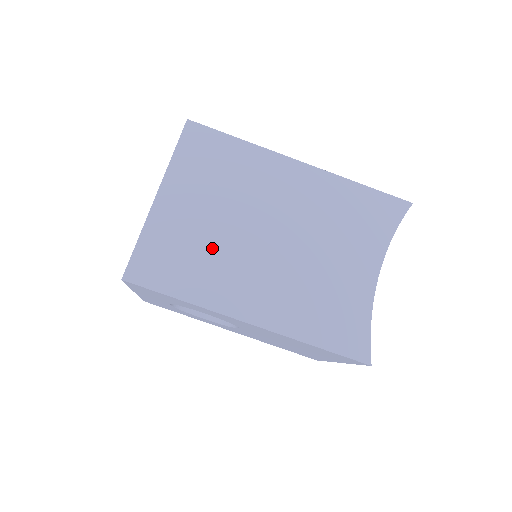
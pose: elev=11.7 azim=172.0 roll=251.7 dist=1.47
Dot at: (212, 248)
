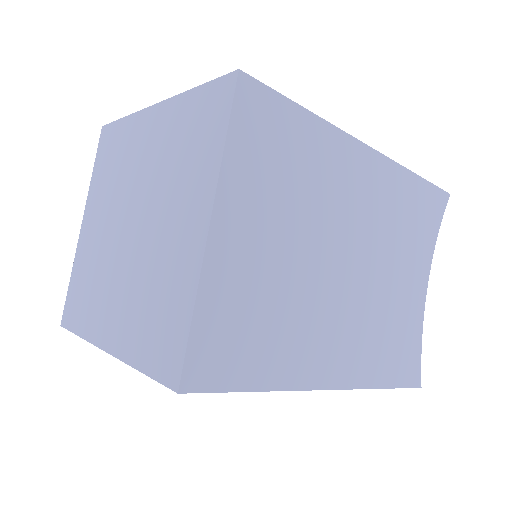
Dot at: (289, 299)
